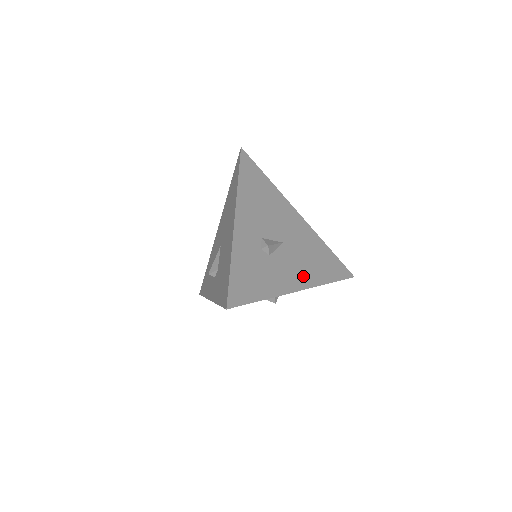
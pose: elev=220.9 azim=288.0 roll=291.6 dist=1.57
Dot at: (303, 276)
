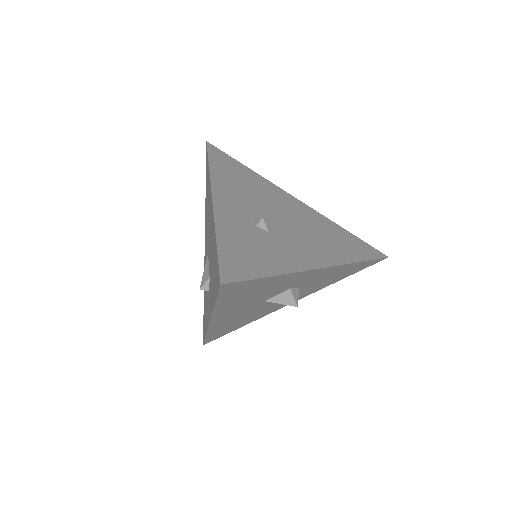
Dot at: (321, 254)
